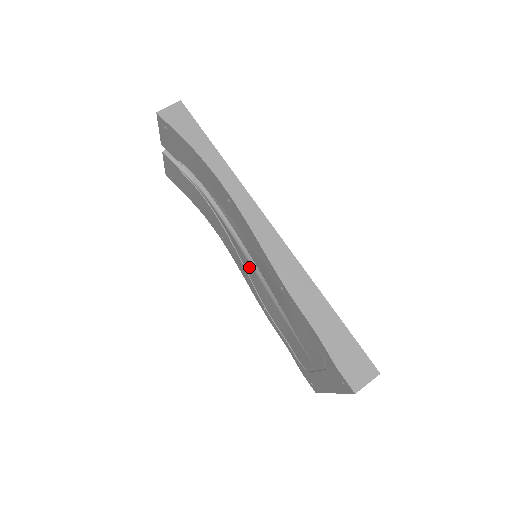
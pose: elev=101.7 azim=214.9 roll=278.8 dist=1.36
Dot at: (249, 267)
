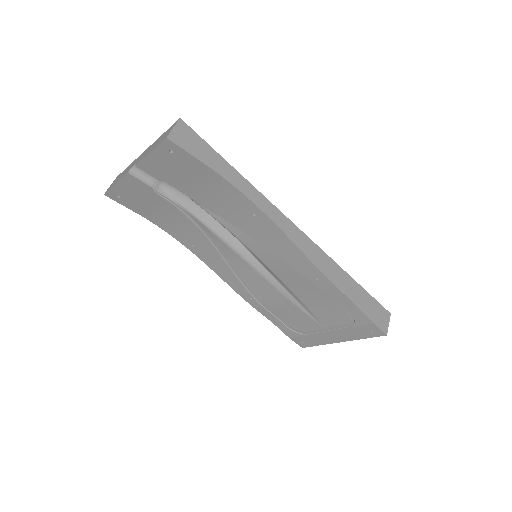
Dot at: (244, 267)
